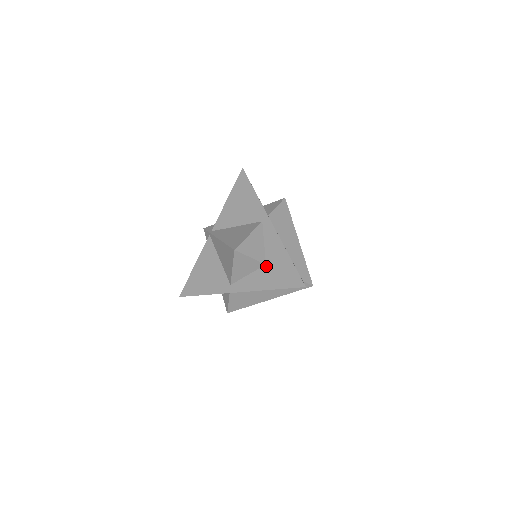
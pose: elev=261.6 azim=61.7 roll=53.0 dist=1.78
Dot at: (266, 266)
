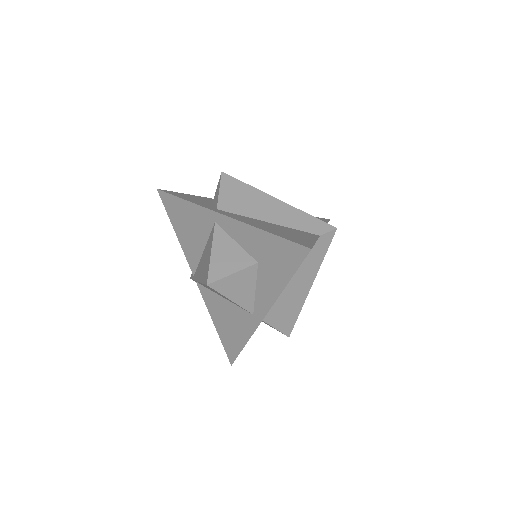
Dot at: (259, 264)
